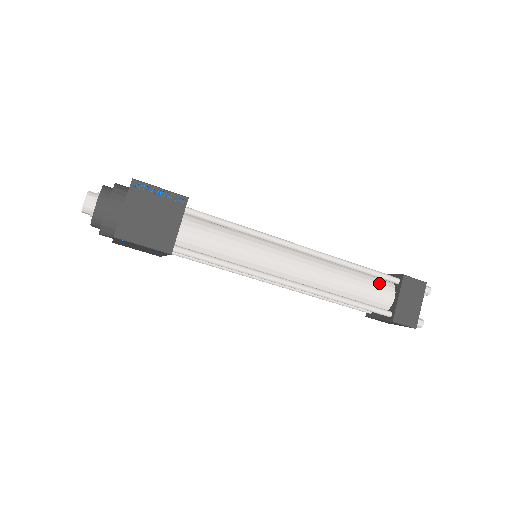
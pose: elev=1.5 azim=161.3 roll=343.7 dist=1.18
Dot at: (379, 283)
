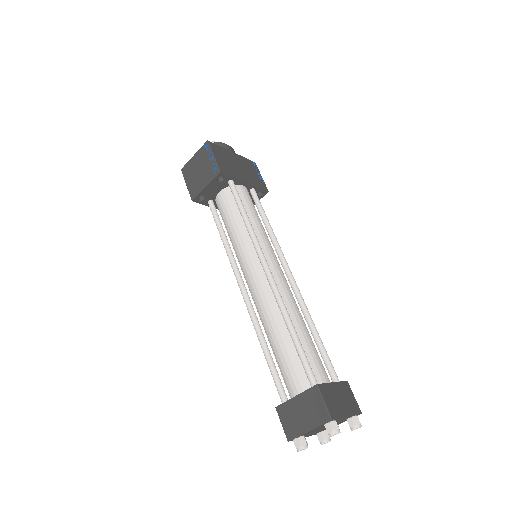
Dot at: (300, 368)
